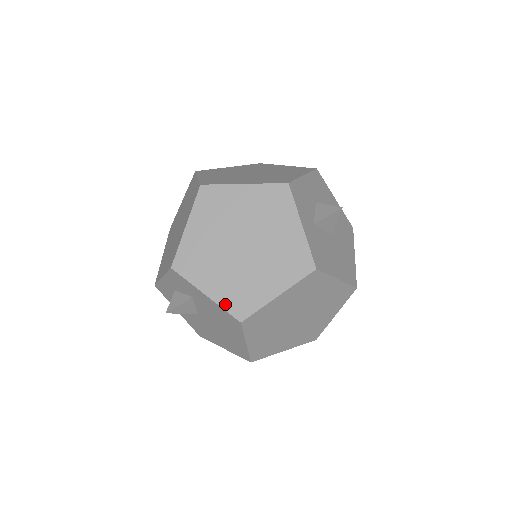
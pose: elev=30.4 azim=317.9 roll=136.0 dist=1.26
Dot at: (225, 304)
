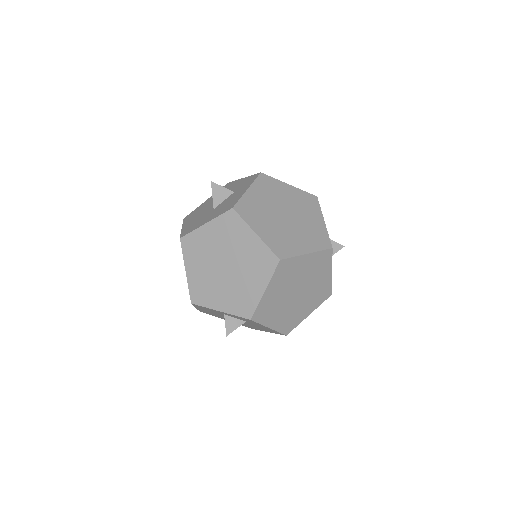
Dot at: (280, 329)
